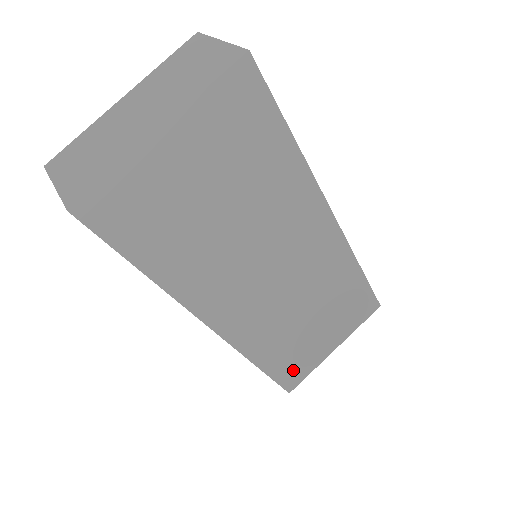
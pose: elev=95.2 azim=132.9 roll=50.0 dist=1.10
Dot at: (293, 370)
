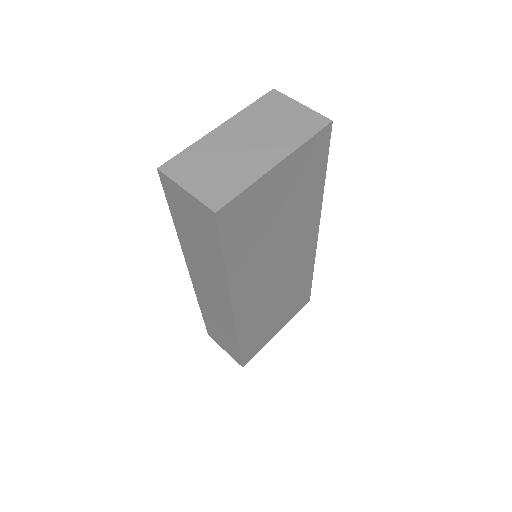
Dot at: (253, 348)
